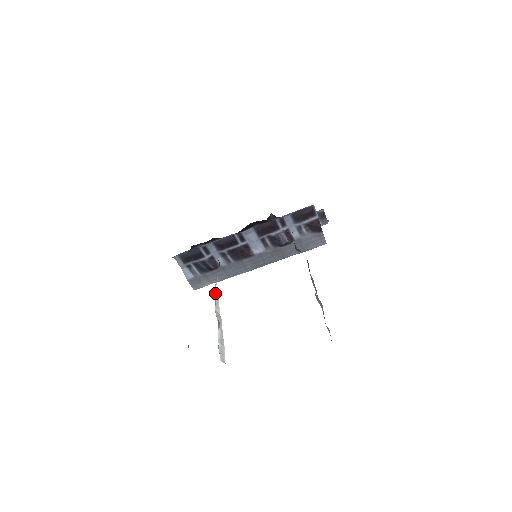
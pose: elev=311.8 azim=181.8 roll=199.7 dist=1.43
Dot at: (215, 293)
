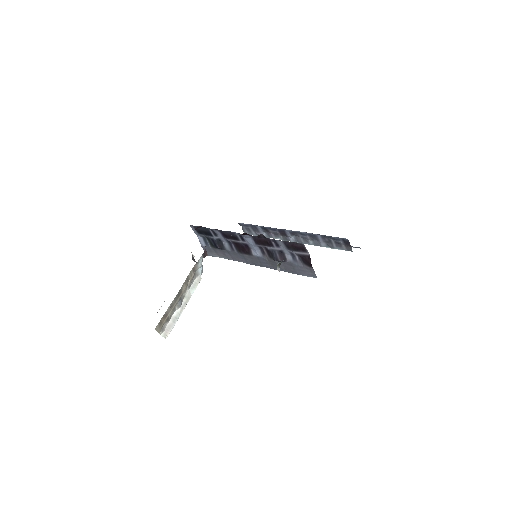
Dot at: (199, 275)
